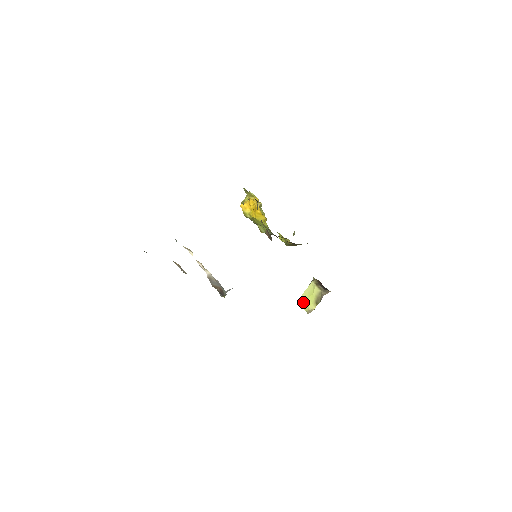
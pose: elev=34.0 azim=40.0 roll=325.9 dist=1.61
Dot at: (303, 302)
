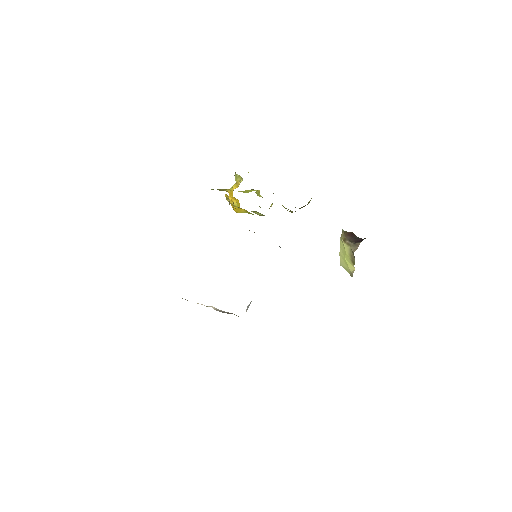
Dot at: (343, 264)
